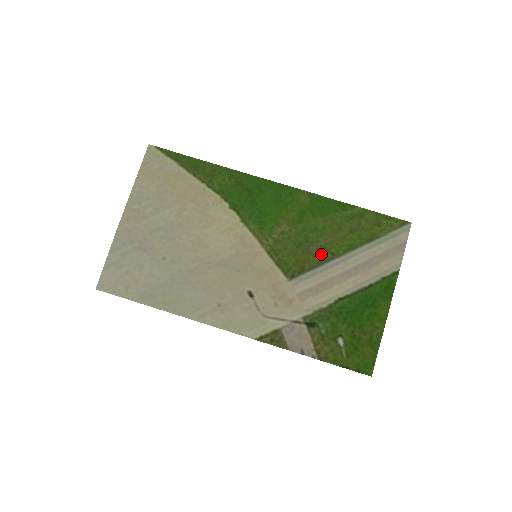
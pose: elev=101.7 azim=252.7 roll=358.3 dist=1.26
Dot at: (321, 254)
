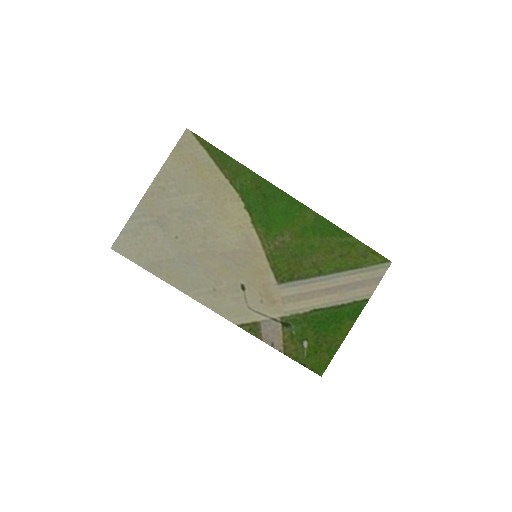
Dot at: (311, 269)
